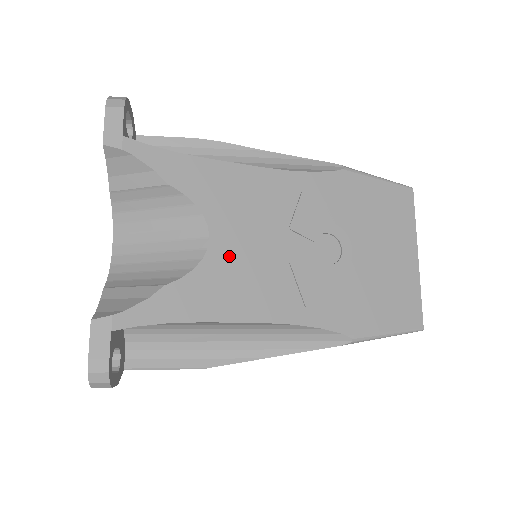
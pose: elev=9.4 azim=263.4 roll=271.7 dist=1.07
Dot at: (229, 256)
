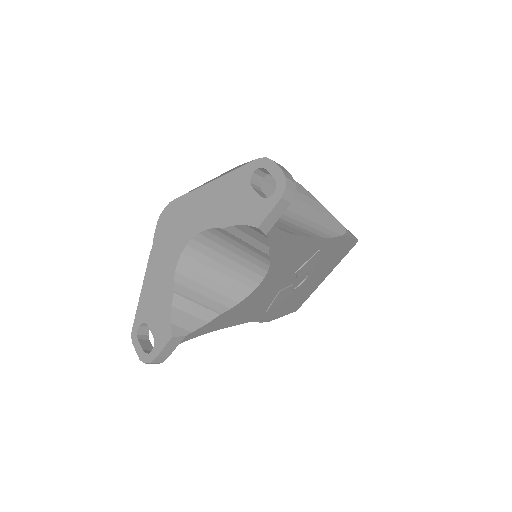
Dot at: (259, 293)
